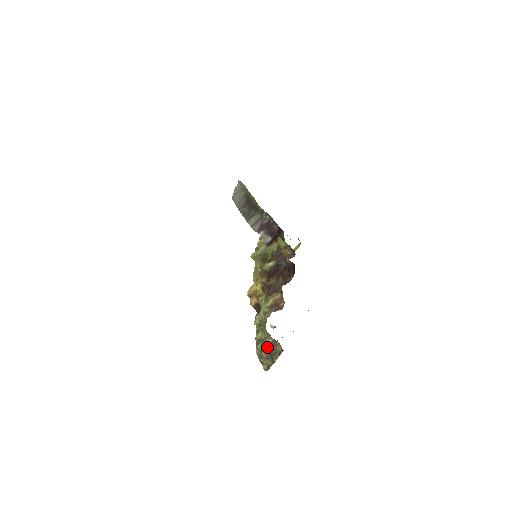
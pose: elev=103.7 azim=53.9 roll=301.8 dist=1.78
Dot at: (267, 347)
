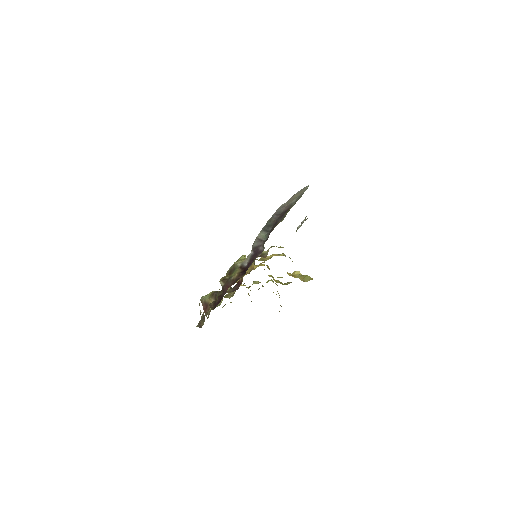
Dot at: (202, 314)
